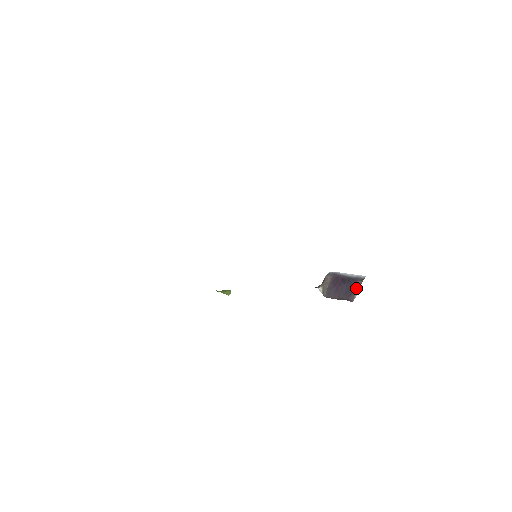
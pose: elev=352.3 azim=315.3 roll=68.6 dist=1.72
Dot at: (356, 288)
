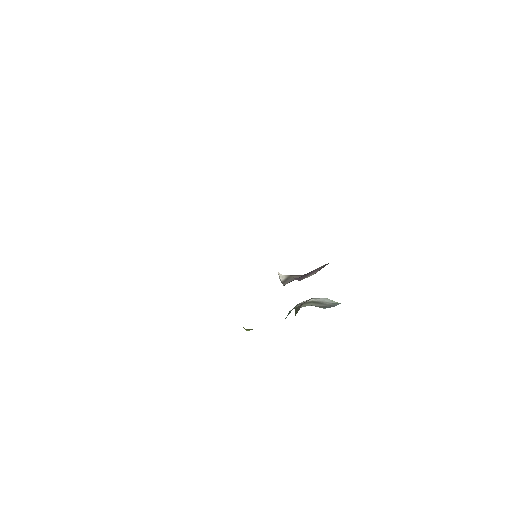
Dot at: (317, 270)
